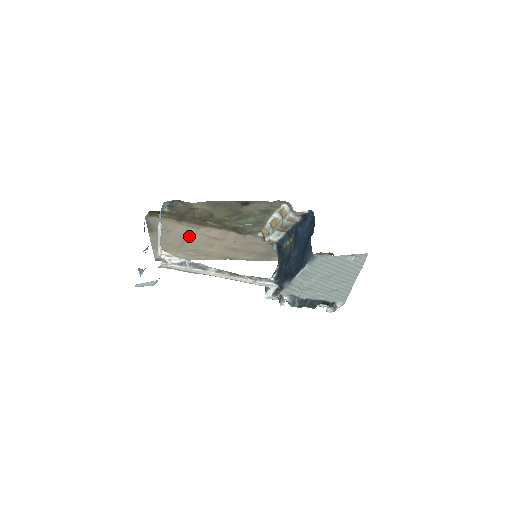
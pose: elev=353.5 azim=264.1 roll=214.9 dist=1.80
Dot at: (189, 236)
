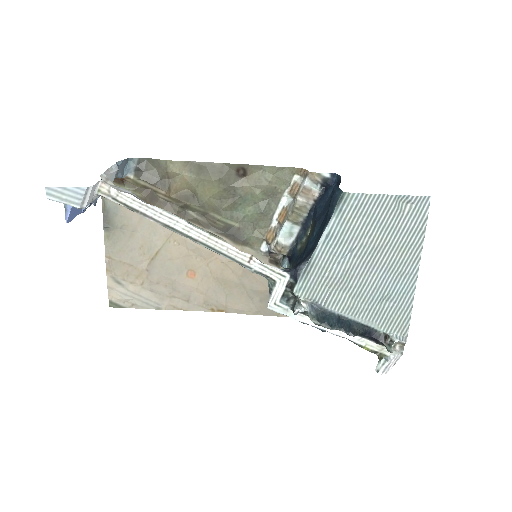
Dot at: (161, 245)
